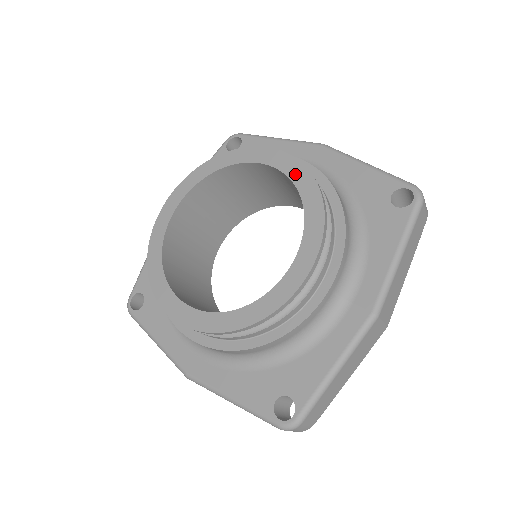
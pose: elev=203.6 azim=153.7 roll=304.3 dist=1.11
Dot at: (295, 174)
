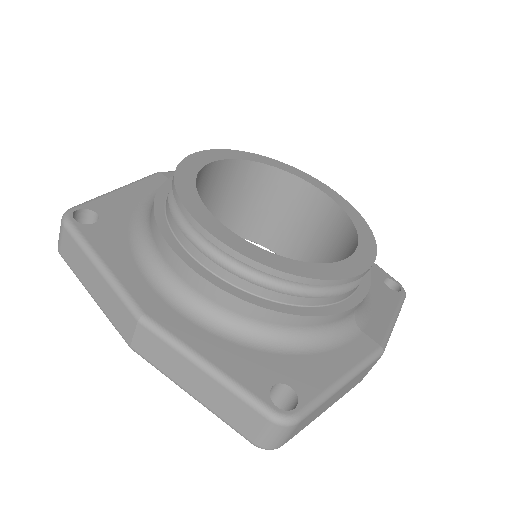
Dot at: (346, 207)
